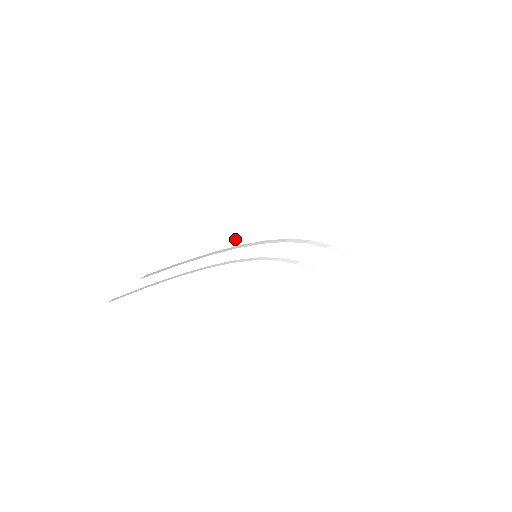
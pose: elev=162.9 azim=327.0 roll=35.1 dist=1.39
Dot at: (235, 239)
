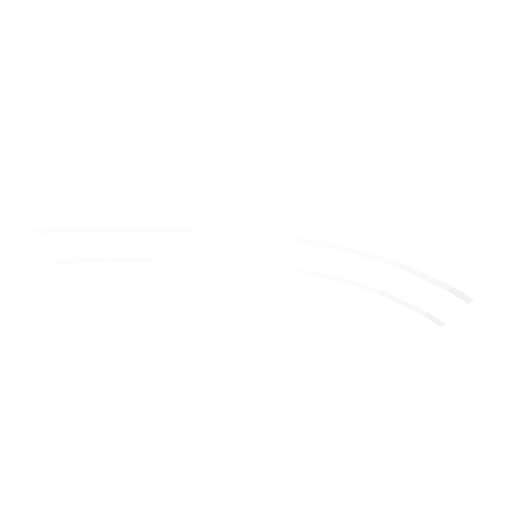
Dot at: (186, 219)
